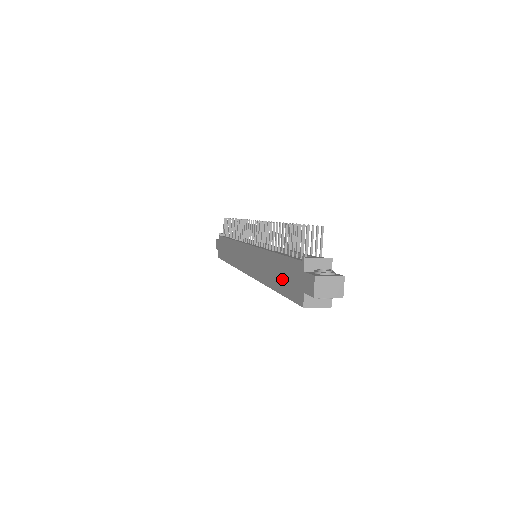
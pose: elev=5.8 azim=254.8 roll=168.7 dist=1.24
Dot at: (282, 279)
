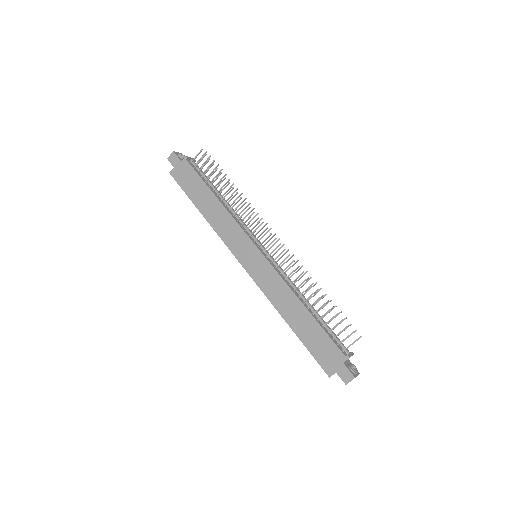
Dot at: (311, 338)
